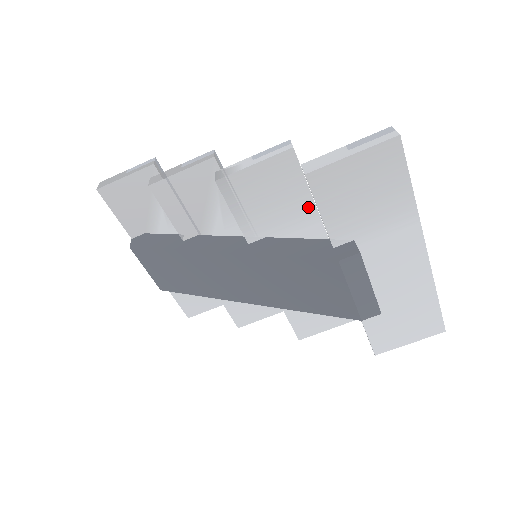
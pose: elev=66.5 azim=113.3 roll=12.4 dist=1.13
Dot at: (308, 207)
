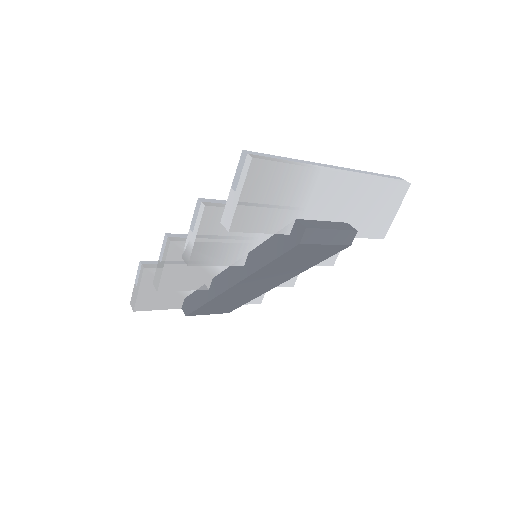
Dot at: occluded
